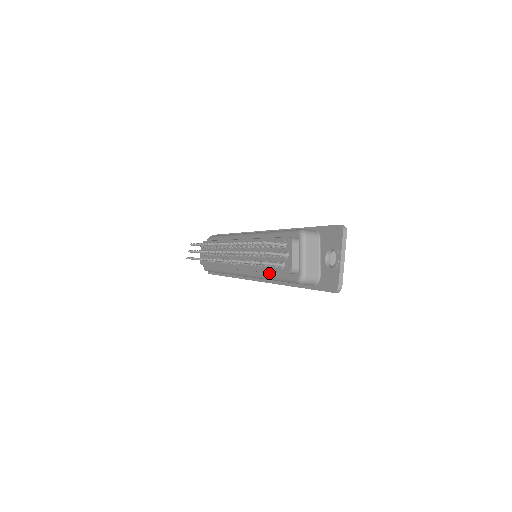
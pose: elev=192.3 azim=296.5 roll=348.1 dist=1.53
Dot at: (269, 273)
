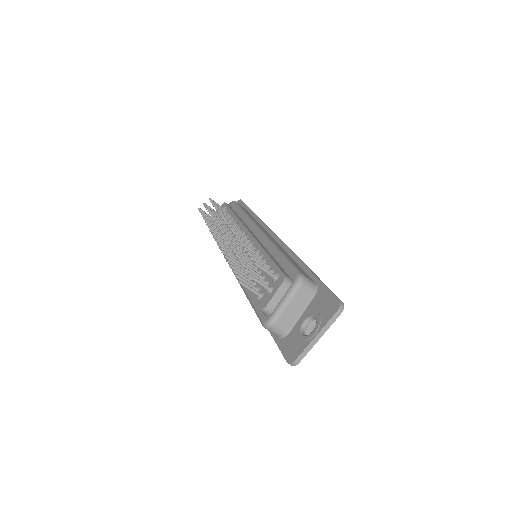
Dot at: occluded
